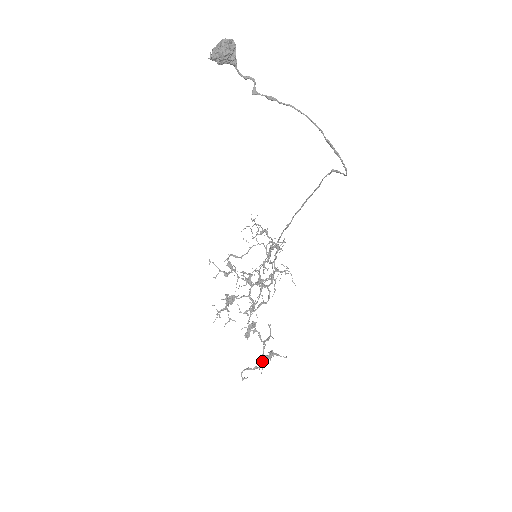
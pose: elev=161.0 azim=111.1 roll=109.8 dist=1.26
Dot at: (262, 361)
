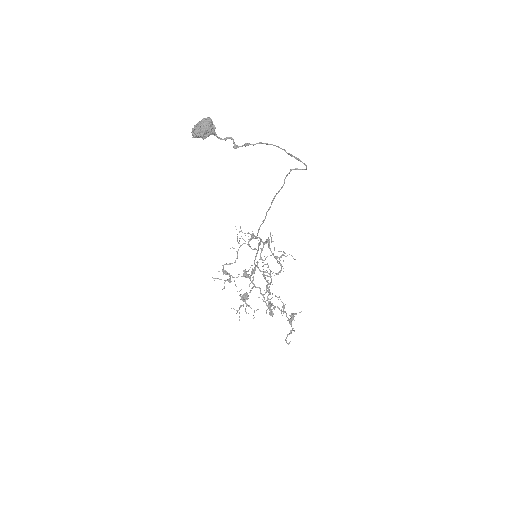
Dot at: (291, 324)
